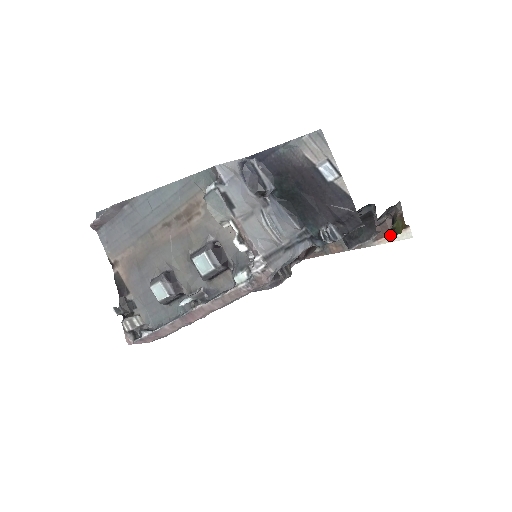
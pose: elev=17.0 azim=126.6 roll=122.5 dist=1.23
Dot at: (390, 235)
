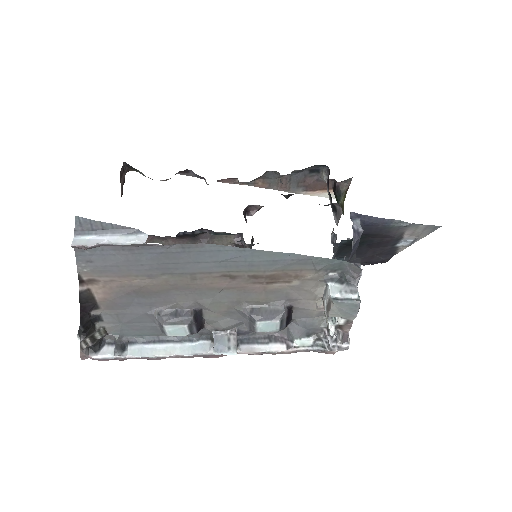
Dot at: (320, 191)
